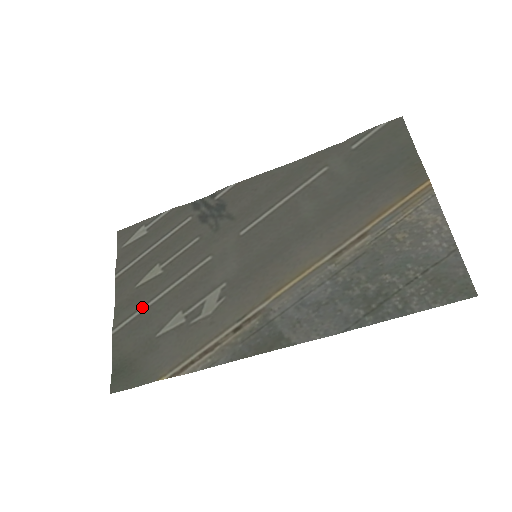
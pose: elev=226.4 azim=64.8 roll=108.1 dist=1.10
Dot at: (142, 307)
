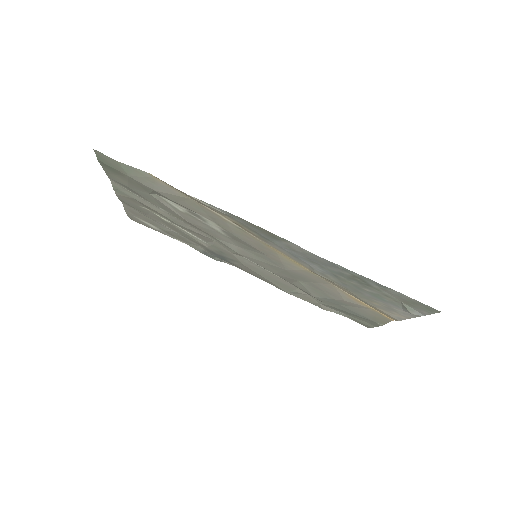
Dot at: (145, 200)
